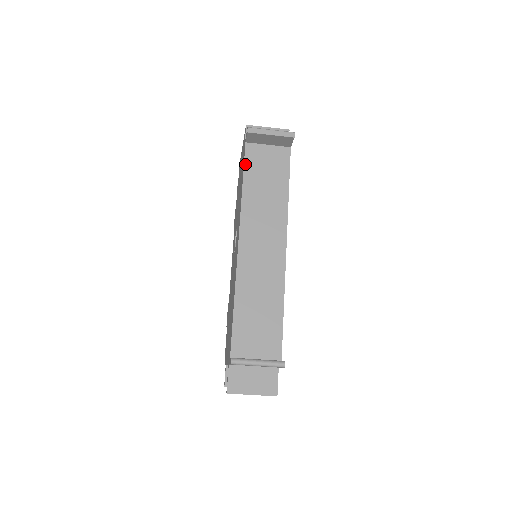
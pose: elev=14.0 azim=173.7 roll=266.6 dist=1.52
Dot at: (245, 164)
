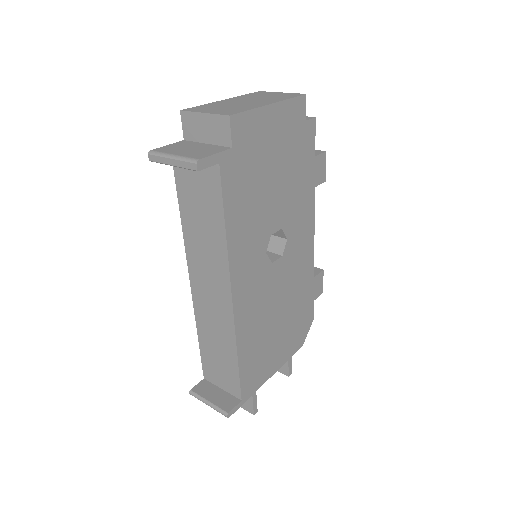
Dot at: (177, 187)
